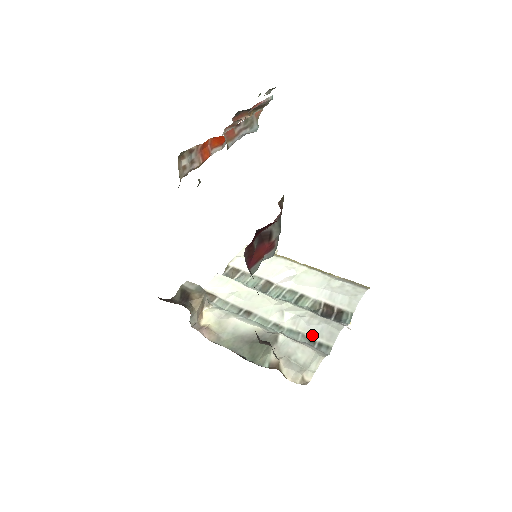
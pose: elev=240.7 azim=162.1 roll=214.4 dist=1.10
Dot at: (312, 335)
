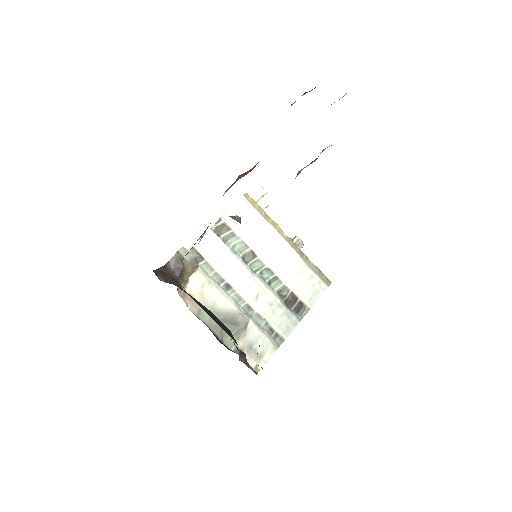
Dot at: (273, 325)
